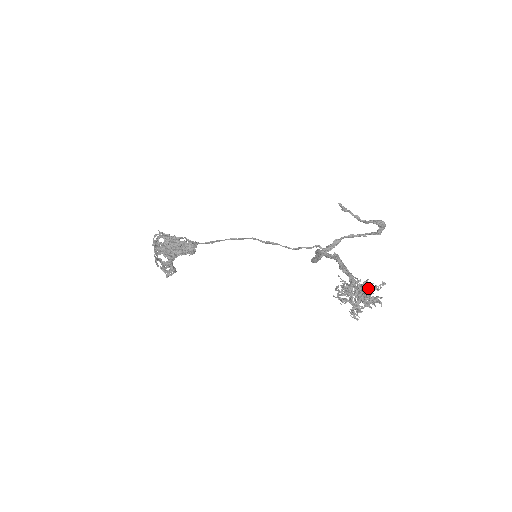
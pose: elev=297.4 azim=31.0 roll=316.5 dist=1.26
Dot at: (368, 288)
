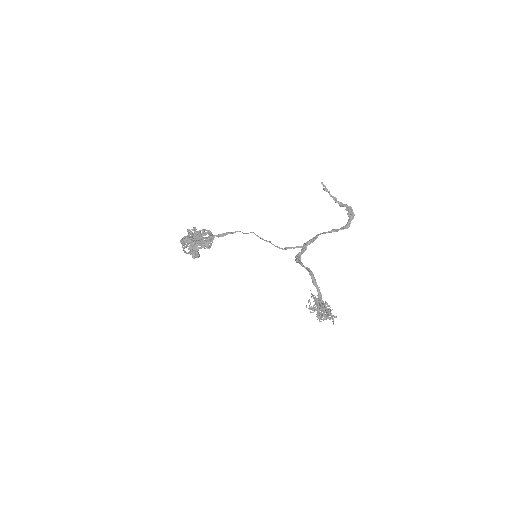
Dot at: occluded
